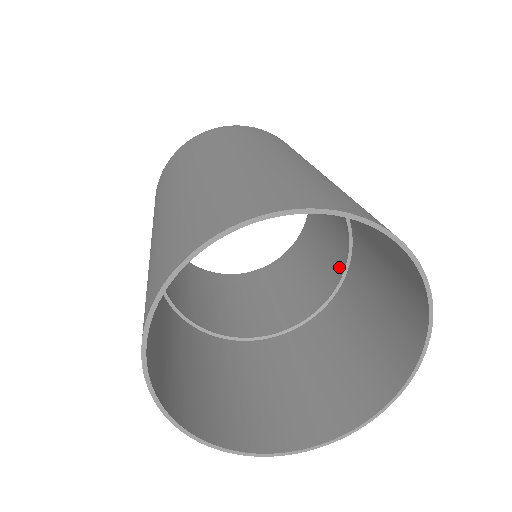
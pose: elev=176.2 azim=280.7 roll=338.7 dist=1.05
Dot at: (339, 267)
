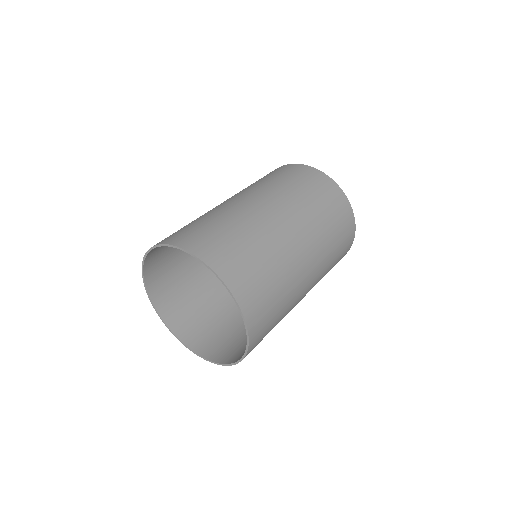
Dot at: occluded
